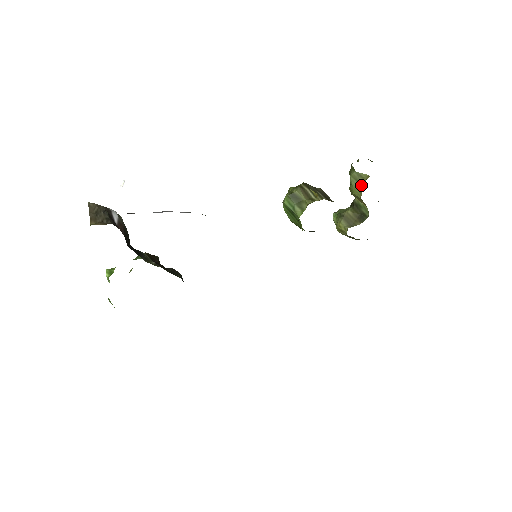
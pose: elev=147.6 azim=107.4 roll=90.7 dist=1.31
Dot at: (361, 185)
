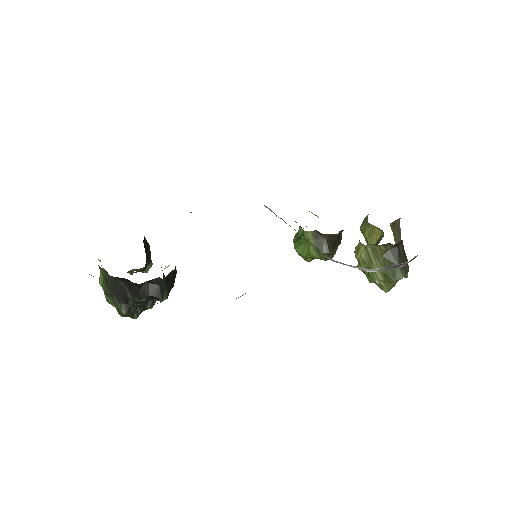
Dot at: (367, 220)
